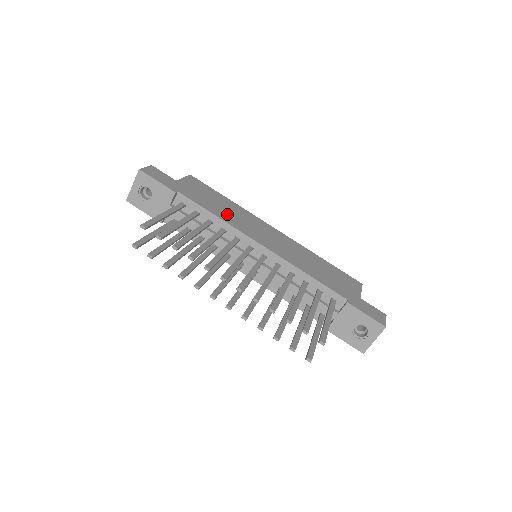
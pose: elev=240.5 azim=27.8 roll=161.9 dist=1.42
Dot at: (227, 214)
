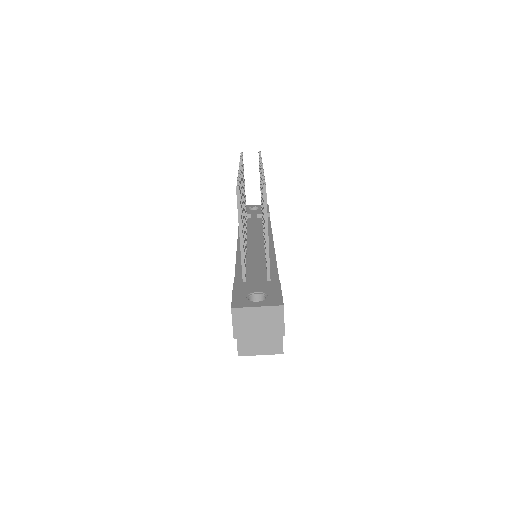
Dot at: occluded
